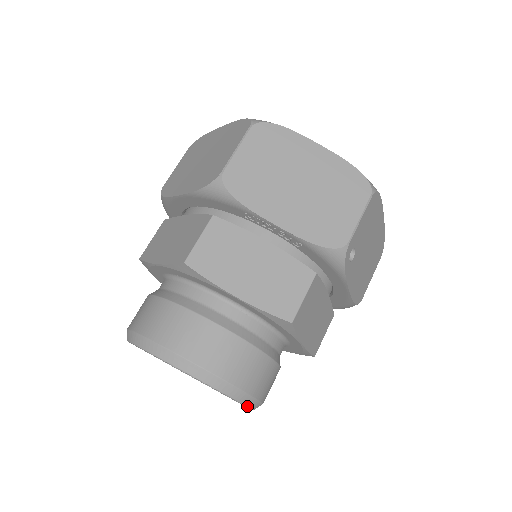
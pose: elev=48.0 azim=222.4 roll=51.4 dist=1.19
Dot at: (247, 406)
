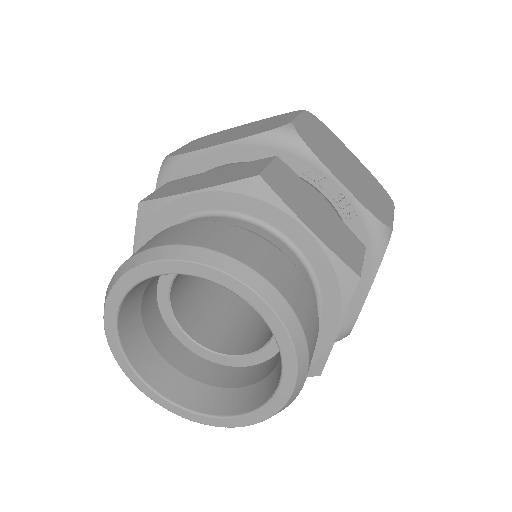
Dot at: (296, 382)
